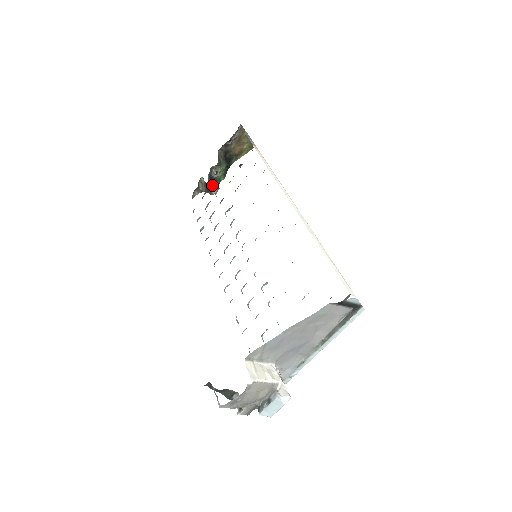
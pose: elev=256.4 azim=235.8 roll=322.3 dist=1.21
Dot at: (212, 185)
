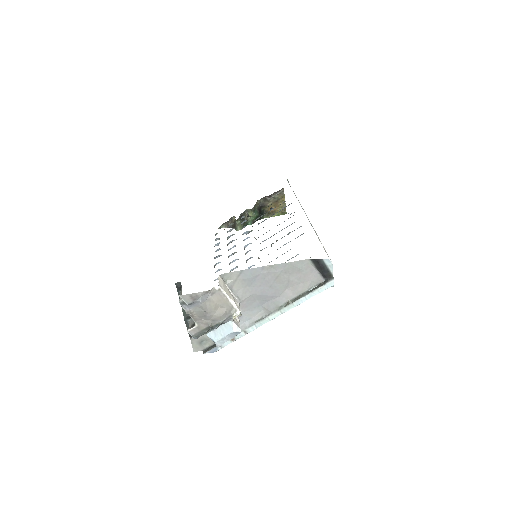
Dot at: (240, 223)
